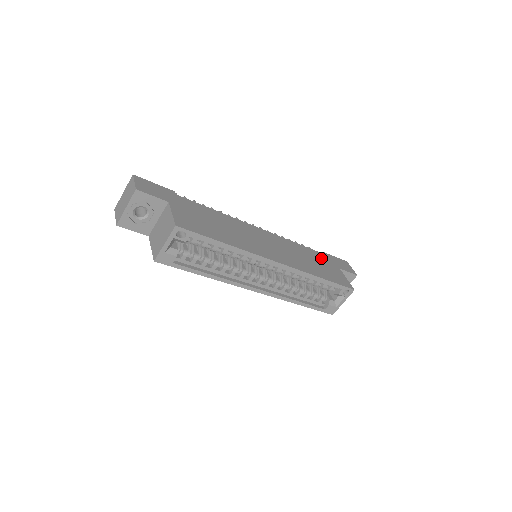
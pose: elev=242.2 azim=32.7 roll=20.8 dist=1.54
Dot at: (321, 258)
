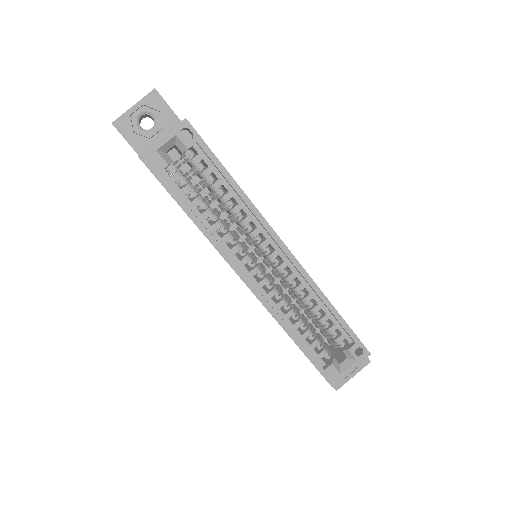
Dot at: occluded
